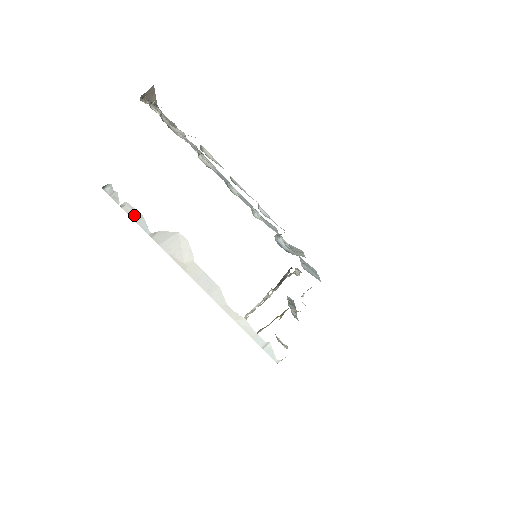
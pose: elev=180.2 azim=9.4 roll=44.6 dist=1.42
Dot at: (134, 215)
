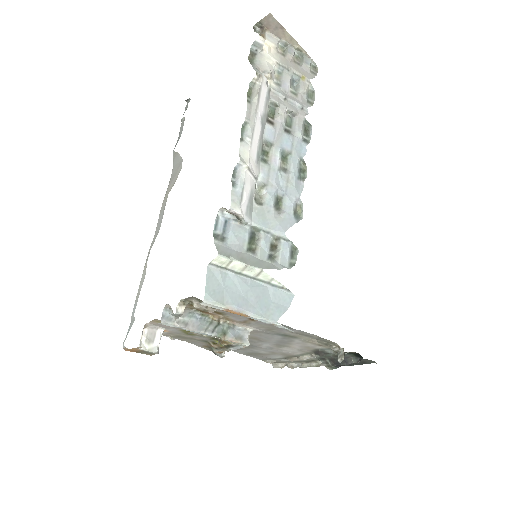
Dot at: (181, 131)
